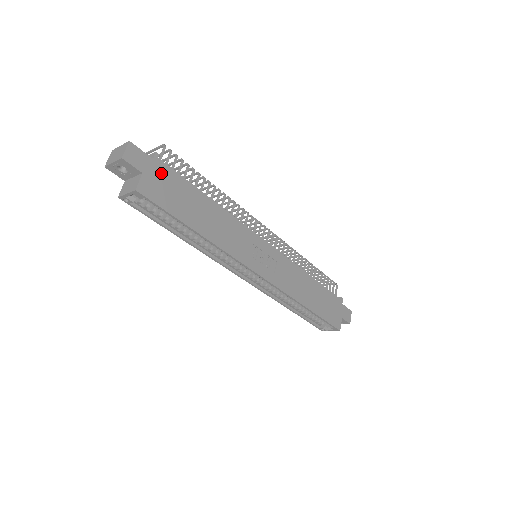
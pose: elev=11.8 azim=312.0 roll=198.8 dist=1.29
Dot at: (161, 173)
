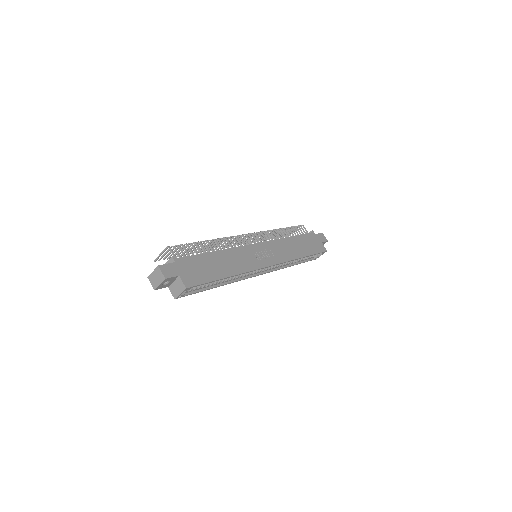
Dot at: (185, 265)
